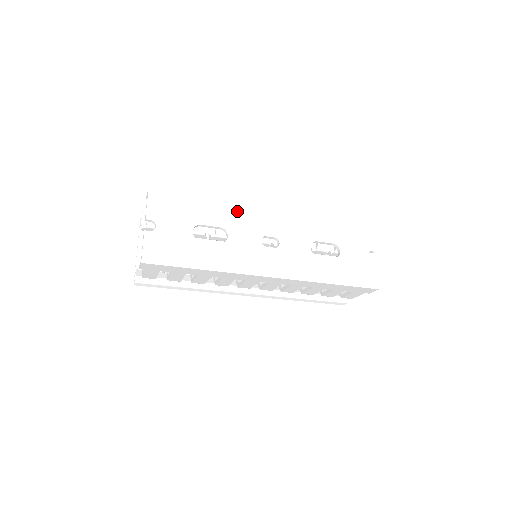
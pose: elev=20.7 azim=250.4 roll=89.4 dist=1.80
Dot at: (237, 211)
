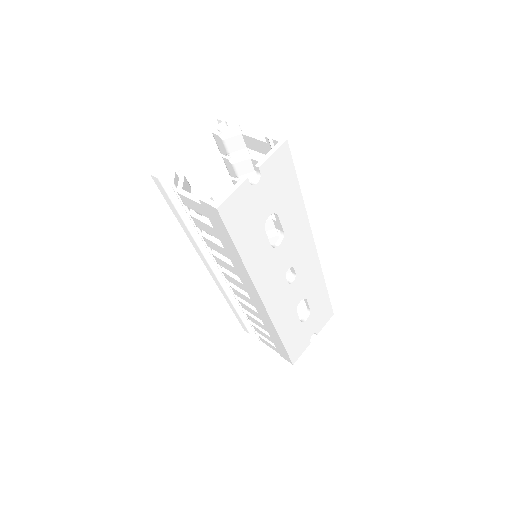
Dot at: (303, 228)
